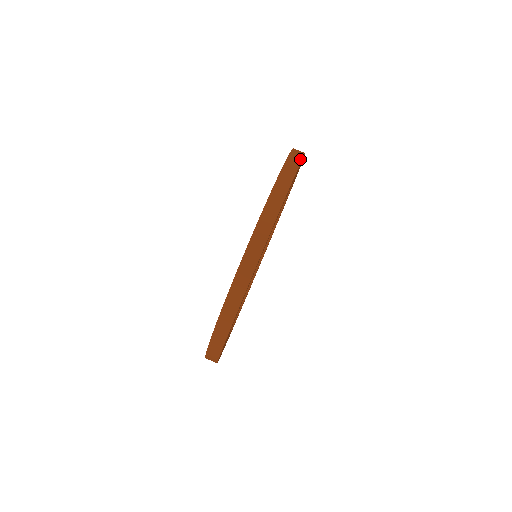
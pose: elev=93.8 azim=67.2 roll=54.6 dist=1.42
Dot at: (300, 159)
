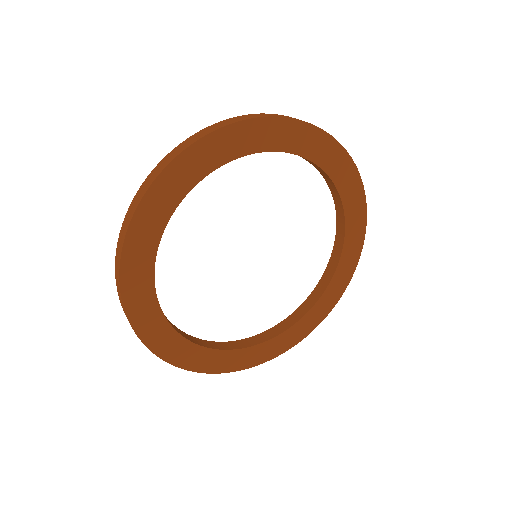
Dot at: occluded
